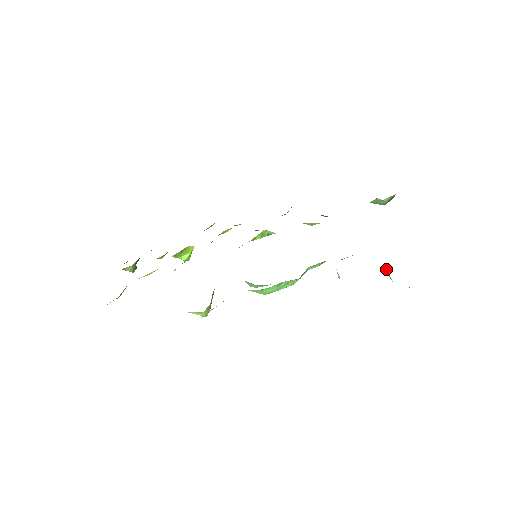
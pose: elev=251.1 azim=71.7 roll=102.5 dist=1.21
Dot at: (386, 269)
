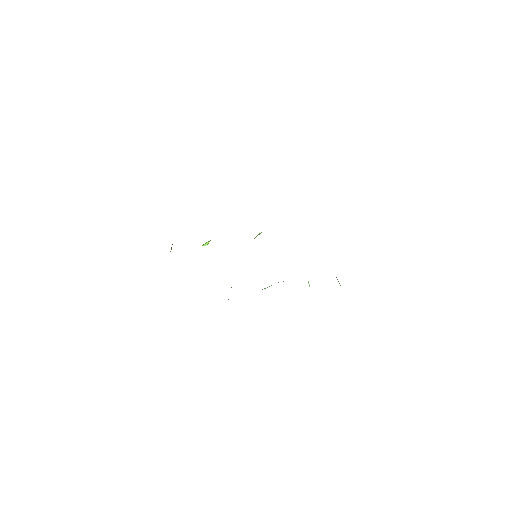
Dot at: occluded
